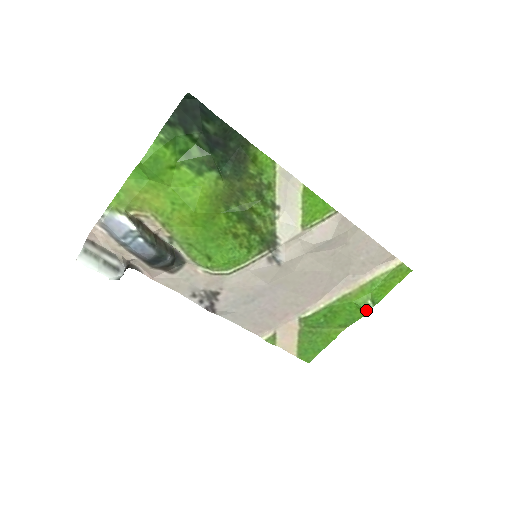
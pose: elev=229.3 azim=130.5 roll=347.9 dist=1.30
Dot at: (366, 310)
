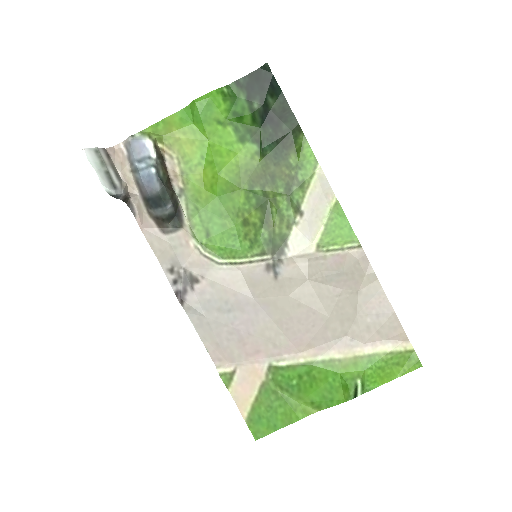
Dot at: (351, 391)
